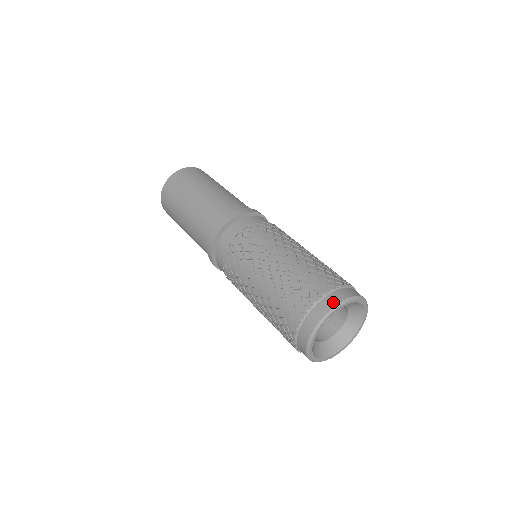
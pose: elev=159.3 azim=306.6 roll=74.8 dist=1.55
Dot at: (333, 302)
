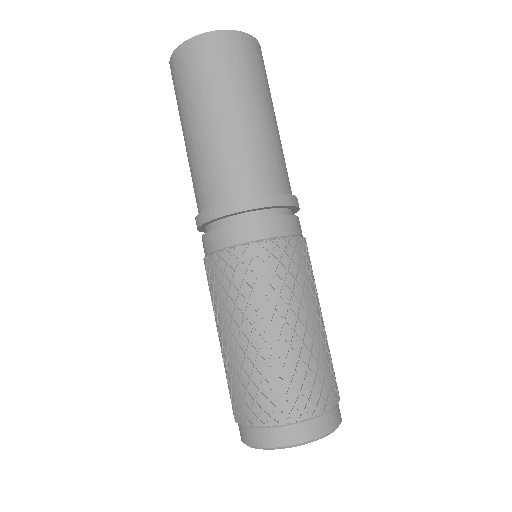
Dot at: (309, 435)
